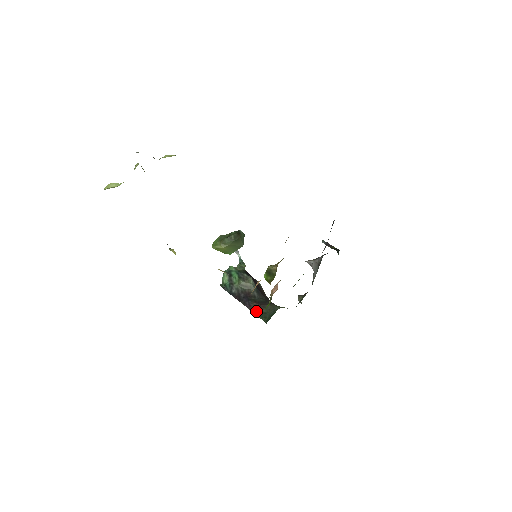
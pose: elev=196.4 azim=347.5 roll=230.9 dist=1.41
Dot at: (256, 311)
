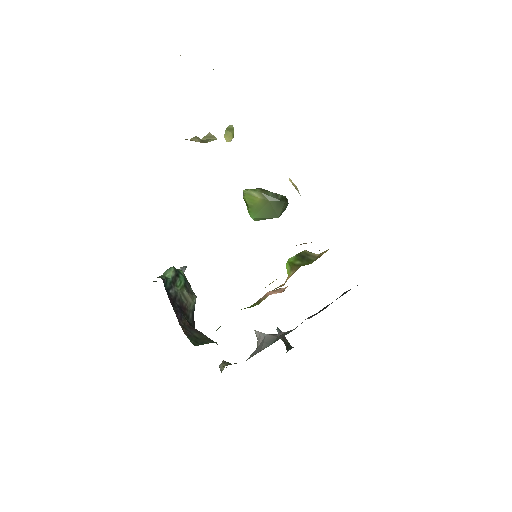
Dot at: (186, 329)
